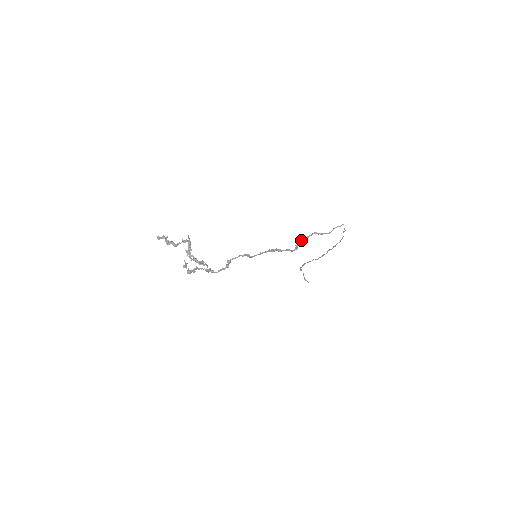
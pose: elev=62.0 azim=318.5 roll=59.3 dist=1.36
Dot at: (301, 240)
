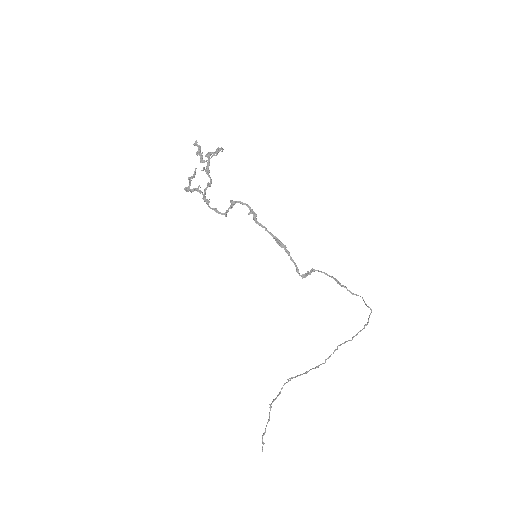
Dot at: occluded
